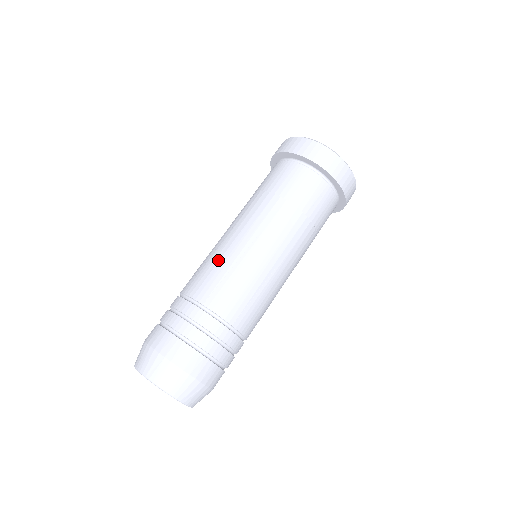
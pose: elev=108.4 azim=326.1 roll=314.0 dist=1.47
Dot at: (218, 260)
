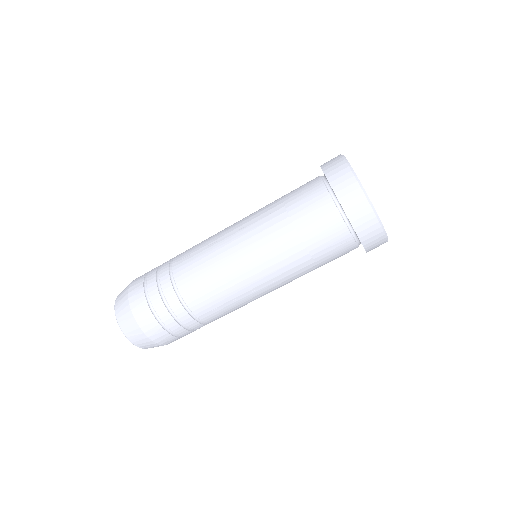
Dot at: (210, 258)
